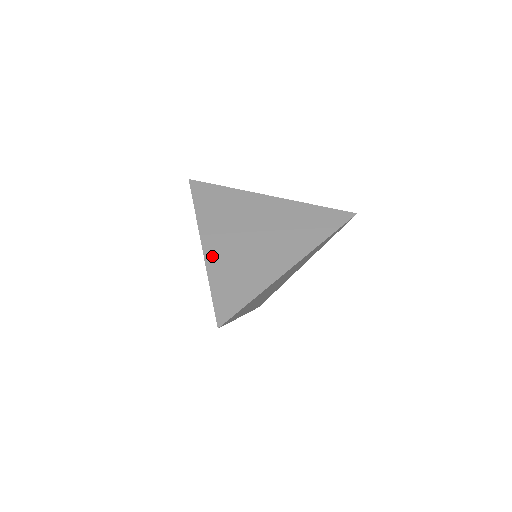
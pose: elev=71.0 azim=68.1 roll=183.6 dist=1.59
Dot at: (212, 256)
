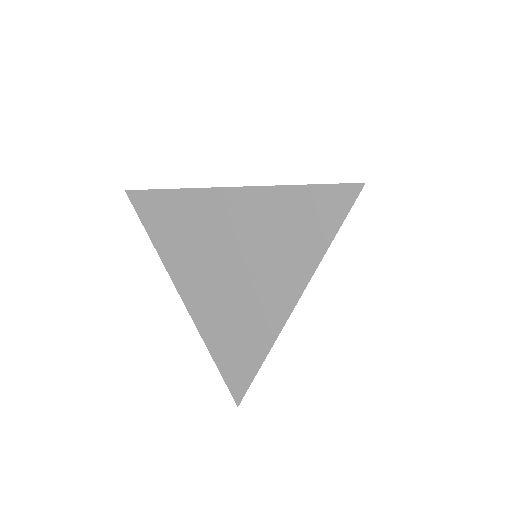
Dot at: (197, 311)
